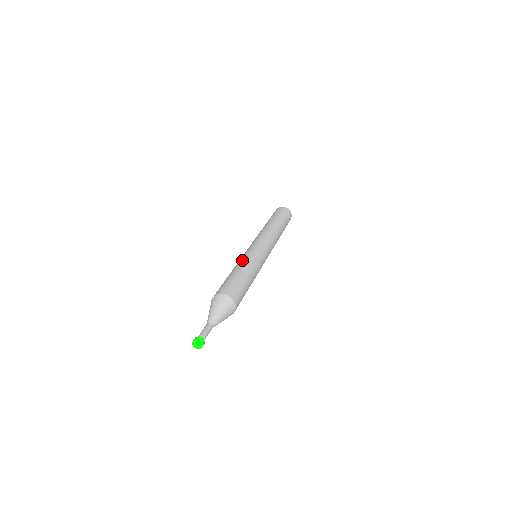
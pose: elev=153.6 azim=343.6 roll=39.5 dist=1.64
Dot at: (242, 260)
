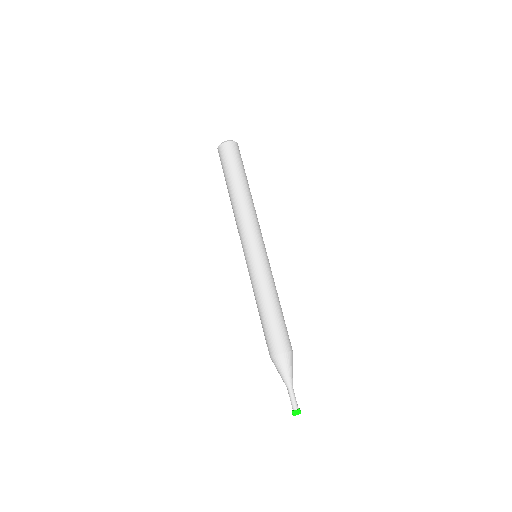
Dot at: (255, 289)
